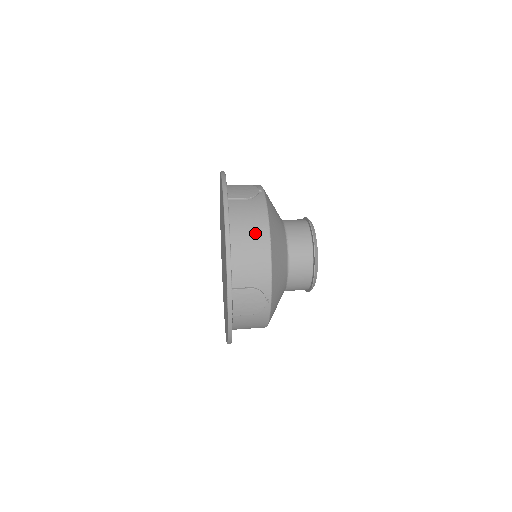
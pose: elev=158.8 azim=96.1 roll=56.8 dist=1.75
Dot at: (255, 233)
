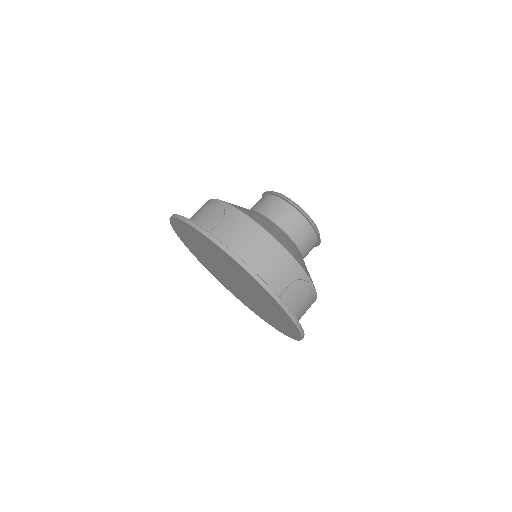
Dot at: (255, 241)
